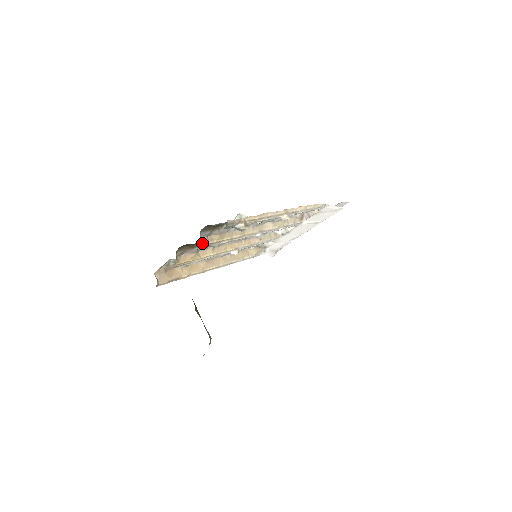
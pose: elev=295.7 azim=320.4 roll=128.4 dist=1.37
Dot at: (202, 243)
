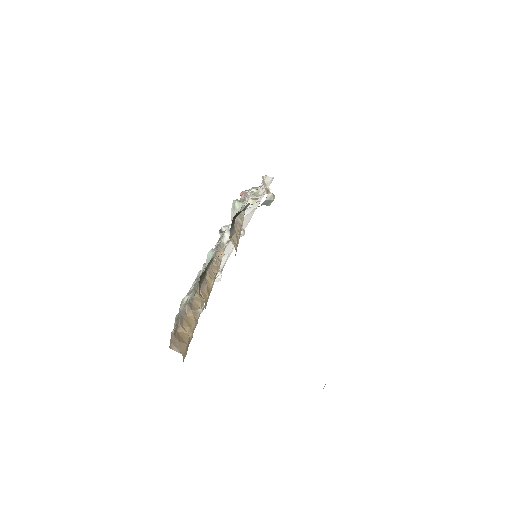
Dot at: occluded
